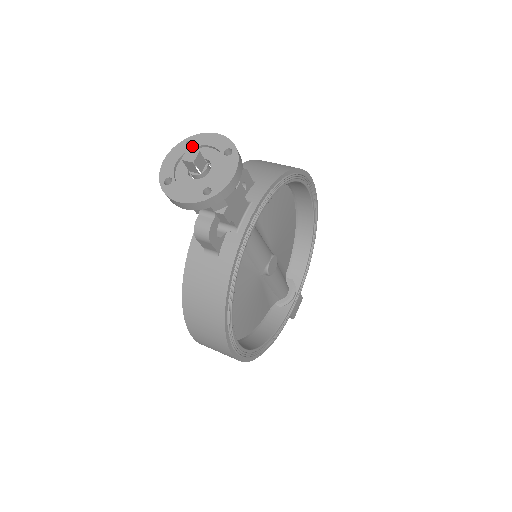
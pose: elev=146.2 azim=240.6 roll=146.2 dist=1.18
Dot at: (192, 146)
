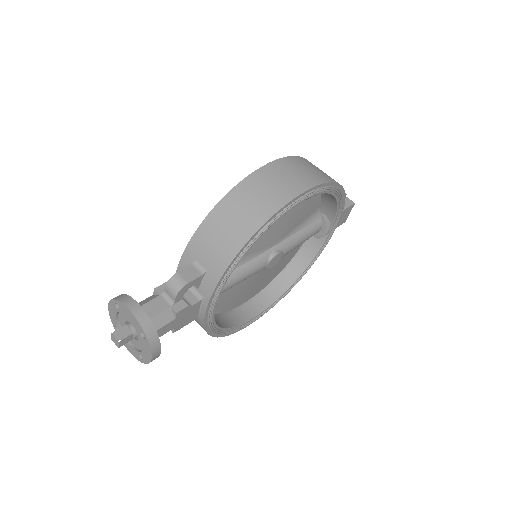
Dot at: (119, 310)
